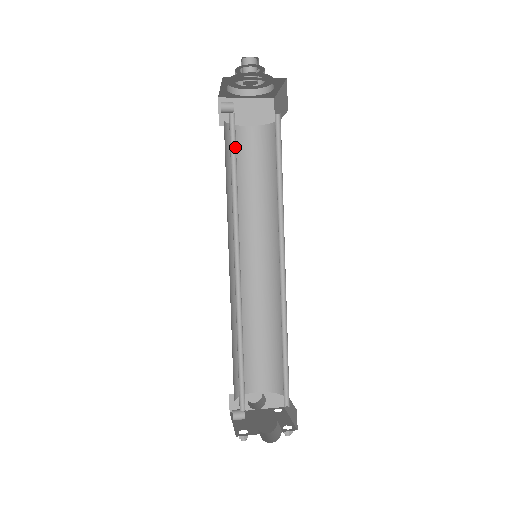
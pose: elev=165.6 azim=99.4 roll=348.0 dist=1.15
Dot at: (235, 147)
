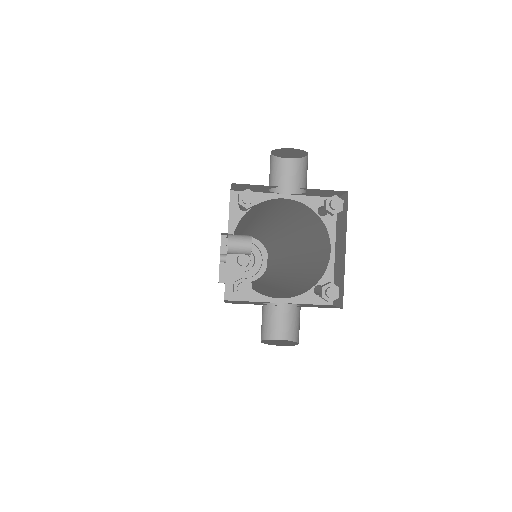
Dot at: occluded
